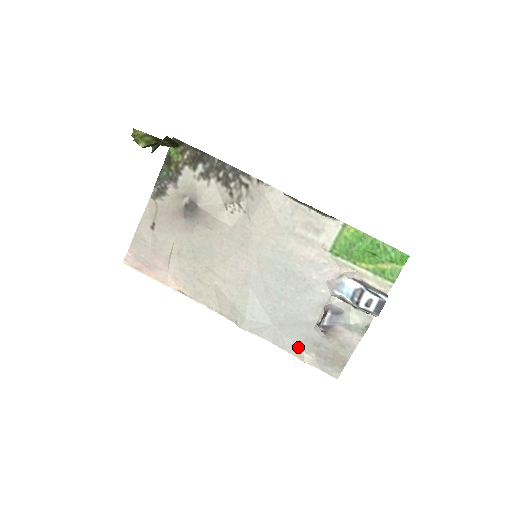
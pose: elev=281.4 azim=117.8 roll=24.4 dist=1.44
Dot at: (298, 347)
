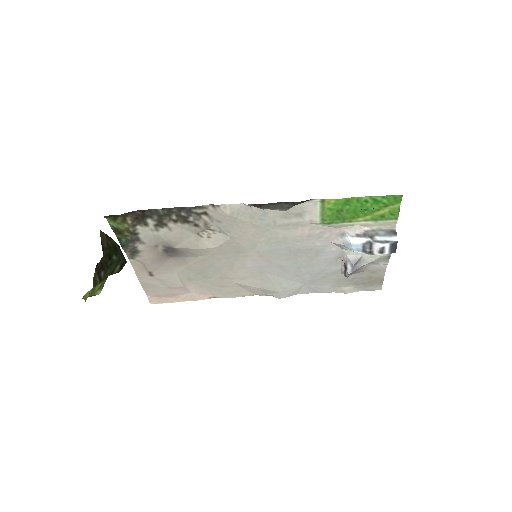
Dot at: (335, 287)
